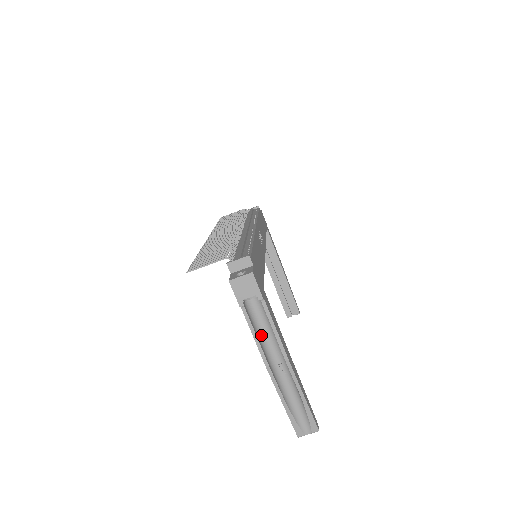
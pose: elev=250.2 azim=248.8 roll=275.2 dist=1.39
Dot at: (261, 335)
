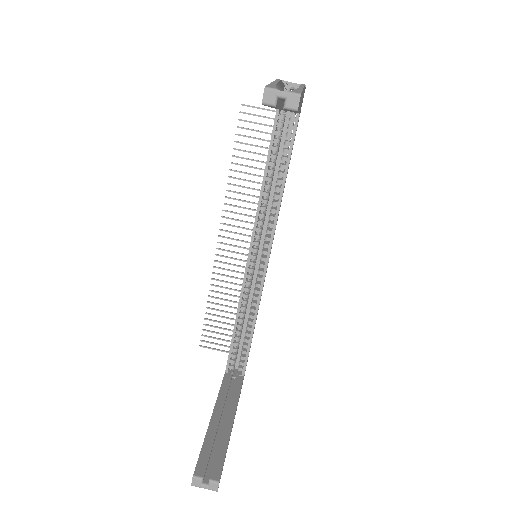
Dot at: occluded
